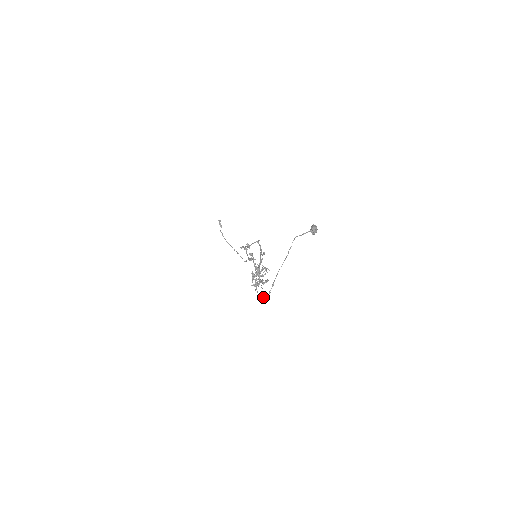
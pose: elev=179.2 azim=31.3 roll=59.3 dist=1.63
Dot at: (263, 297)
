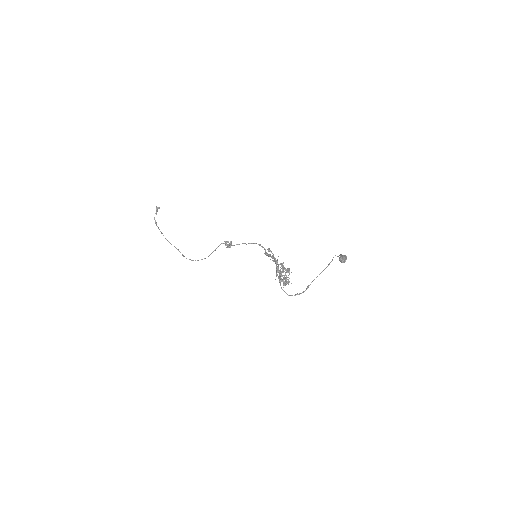
Dot at: (290, 295)
